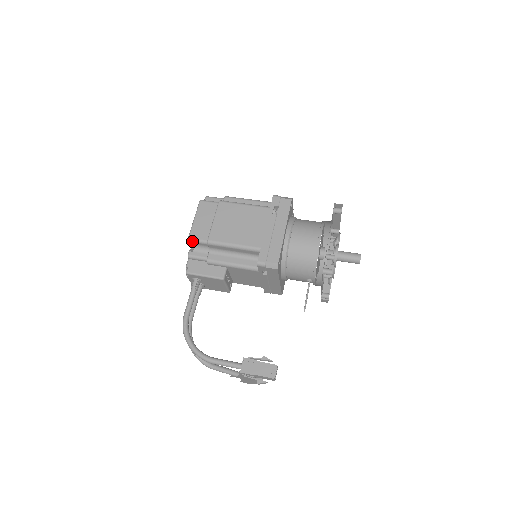
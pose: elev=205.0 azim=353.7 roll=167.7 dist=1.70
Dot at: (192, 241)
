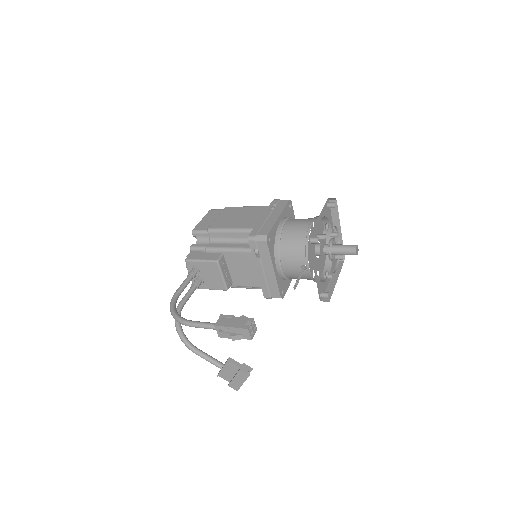
Dot at: (195, 232)
